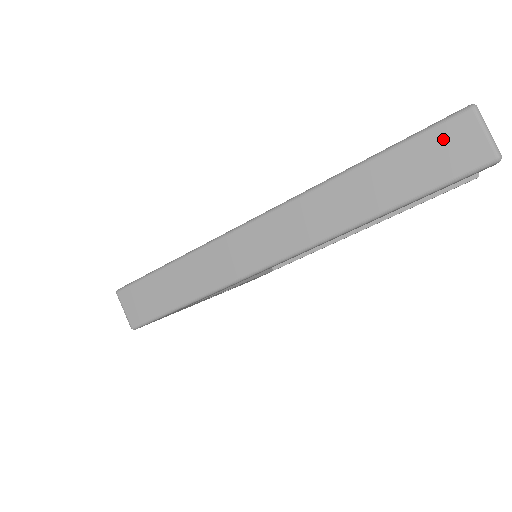
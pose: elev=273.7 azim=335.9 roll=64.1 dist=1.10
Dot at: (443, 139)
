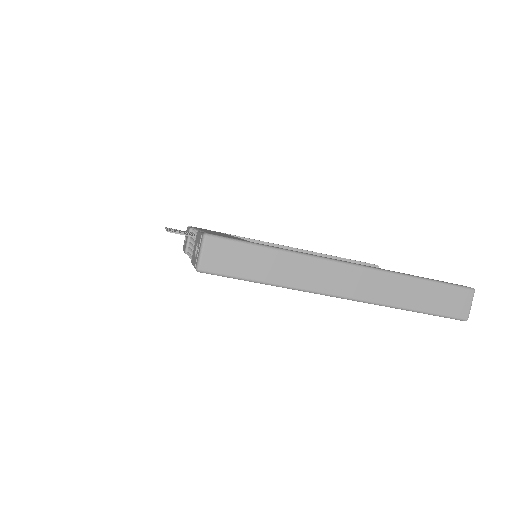
Dot at: (456, 295)
